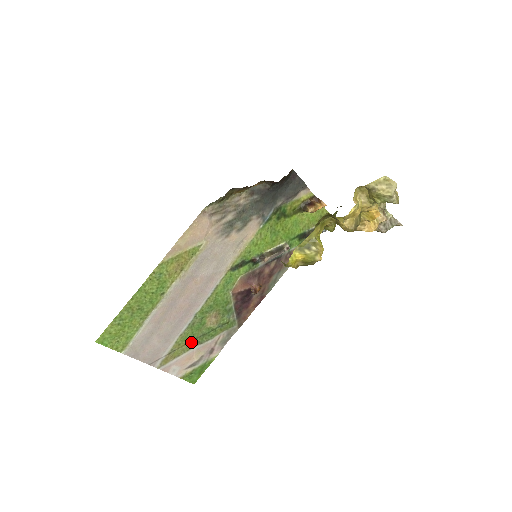
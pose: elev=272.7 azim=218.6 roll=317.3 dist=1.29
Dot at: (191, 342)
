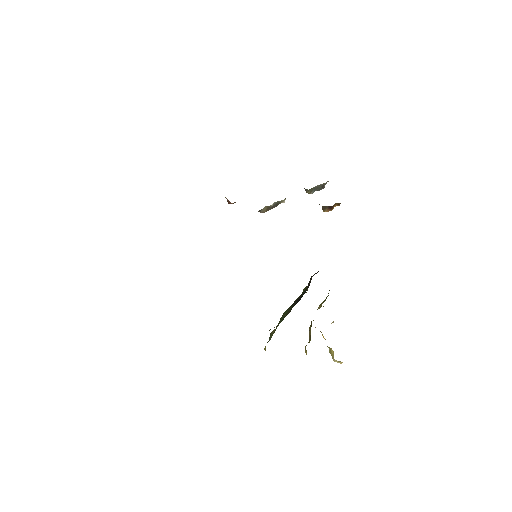
Dot at: occluded
